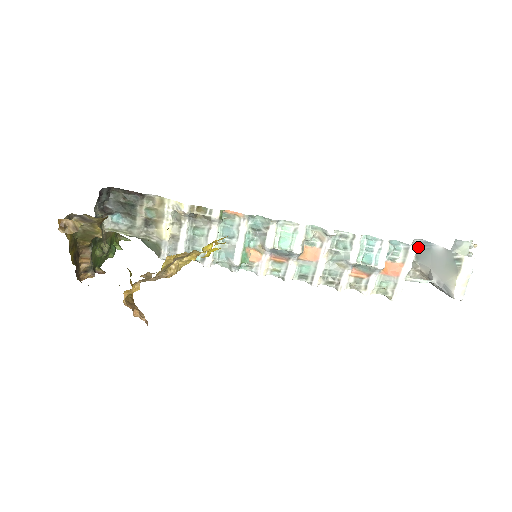
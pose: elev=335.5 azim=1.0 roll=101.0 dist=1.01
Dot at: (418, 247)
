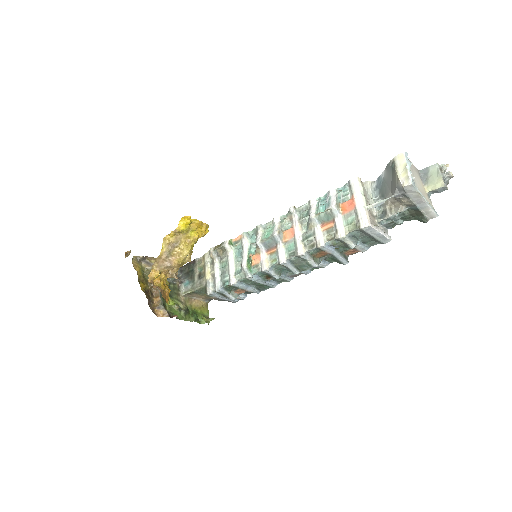
Dot at: (358, 178)
